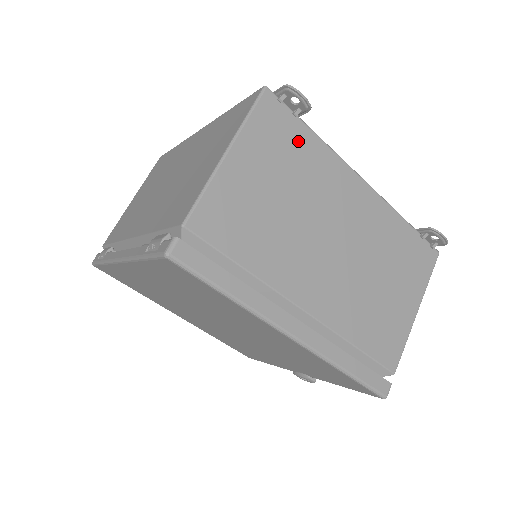
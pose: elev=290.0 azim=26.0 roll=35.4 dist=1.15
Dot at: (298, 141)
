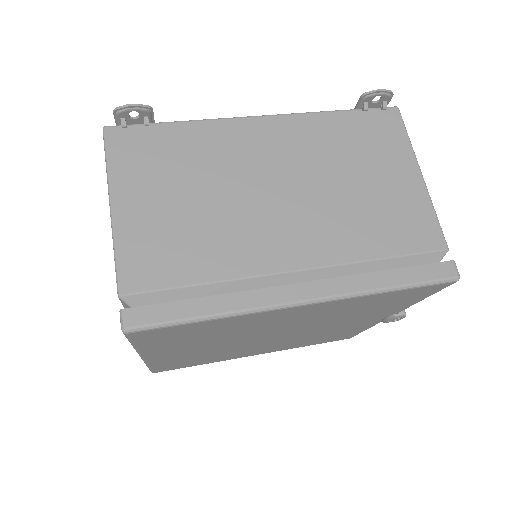
Dot at: (169, 142)
